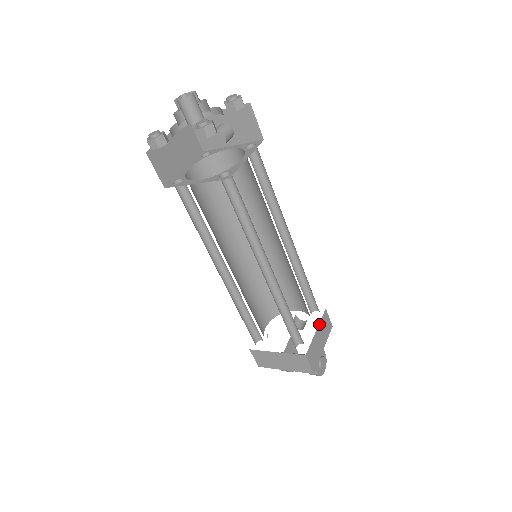
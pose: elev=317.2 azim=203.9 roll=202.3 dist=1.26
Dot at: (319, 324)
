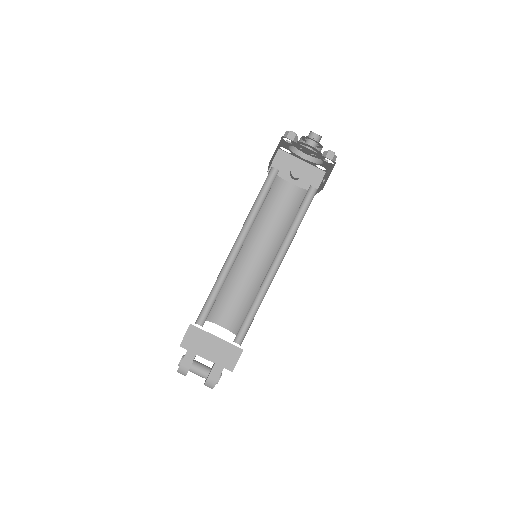
Dot at: occluded
